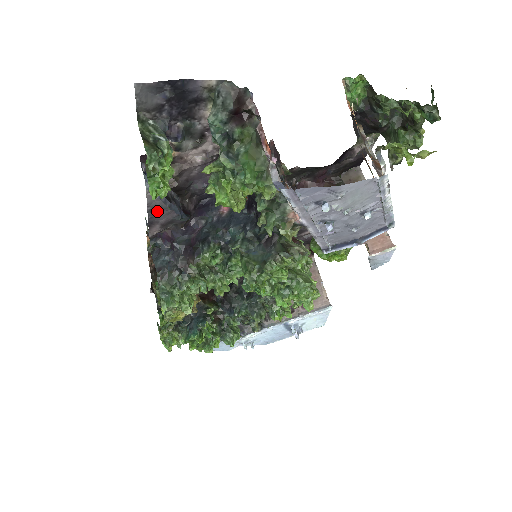
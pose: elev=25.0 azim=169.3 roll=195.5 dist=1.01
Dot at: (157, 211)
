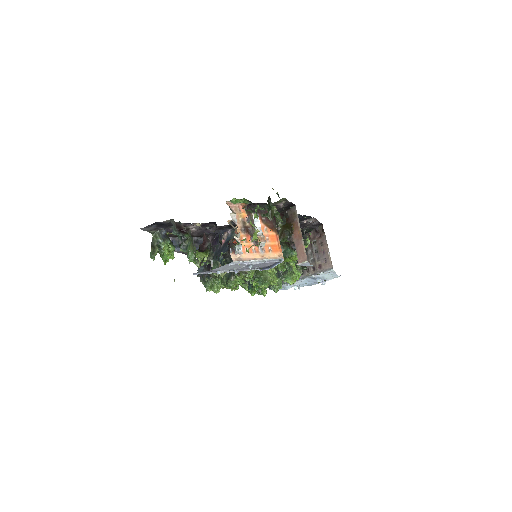
Dot at: occluded
